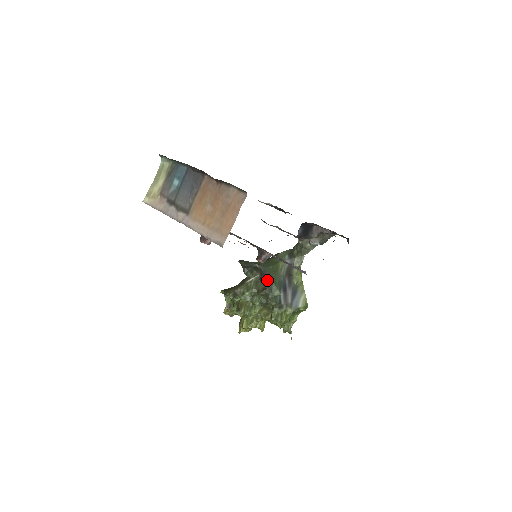
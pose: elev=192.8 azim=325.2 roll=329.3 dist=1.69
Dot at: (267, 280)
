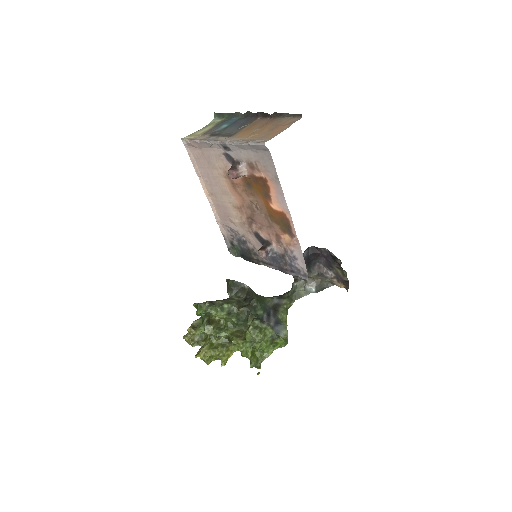
Dot at: (253, 298)
